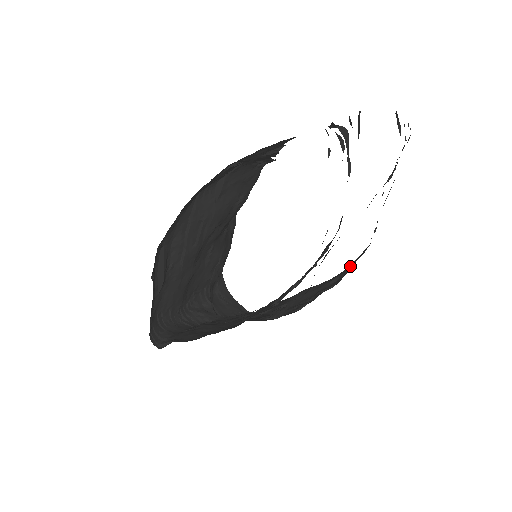
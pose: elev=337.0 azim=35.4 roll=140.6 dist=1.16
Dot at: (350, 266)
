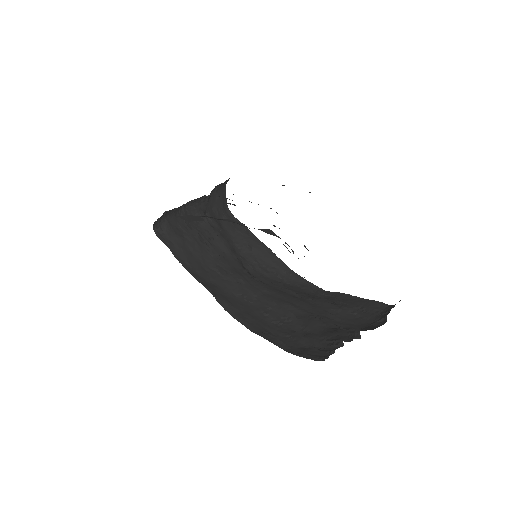
Dot at: (302, 280)
